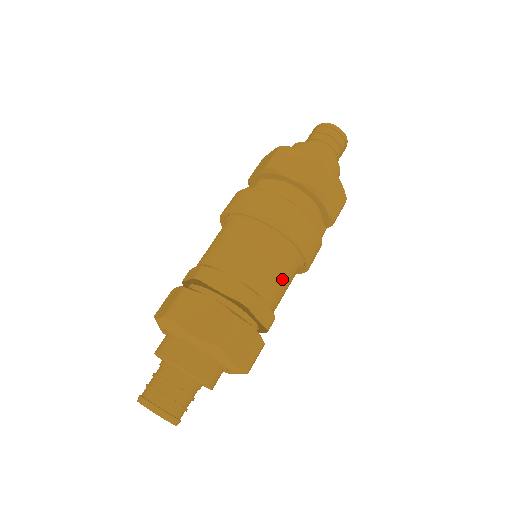
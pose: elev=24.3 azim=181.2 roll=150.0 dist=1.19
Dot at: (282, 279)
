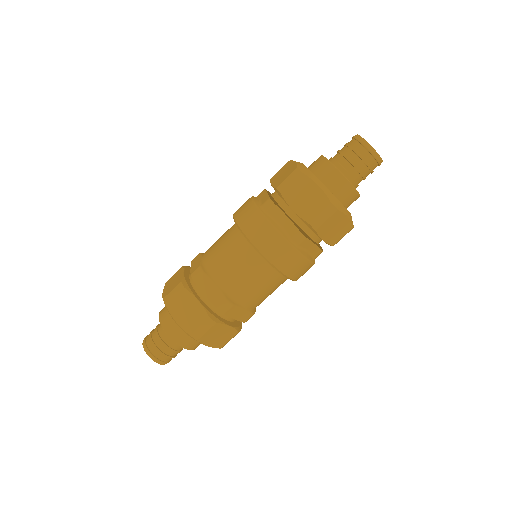
Dot at: (235, 267)
